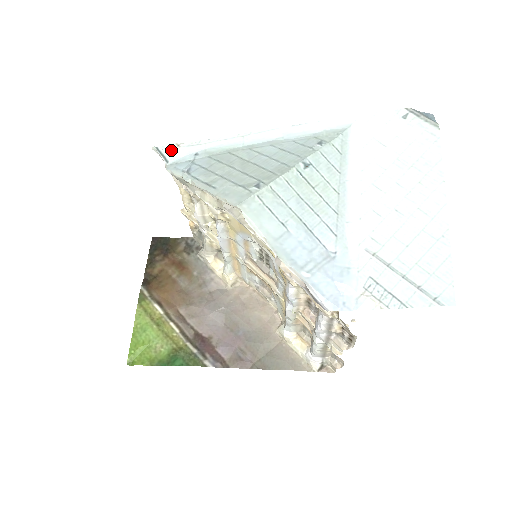
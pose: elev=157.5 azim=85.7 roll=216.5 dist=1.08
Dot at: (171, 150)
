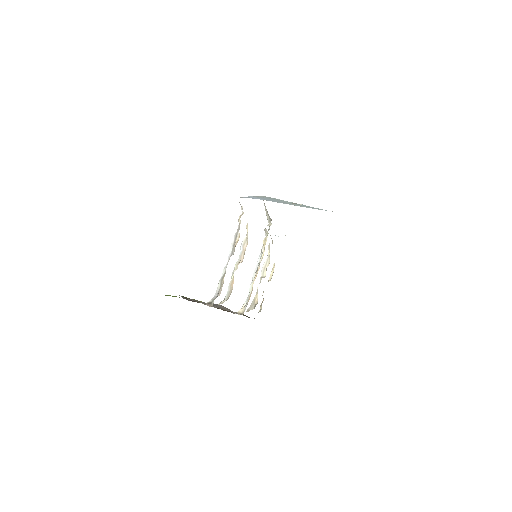
Dot at: occluded
